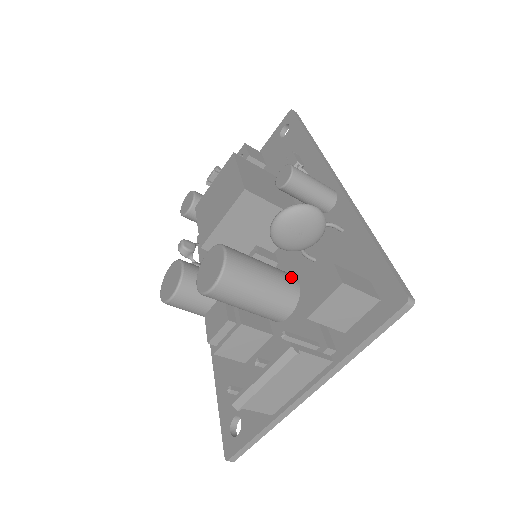
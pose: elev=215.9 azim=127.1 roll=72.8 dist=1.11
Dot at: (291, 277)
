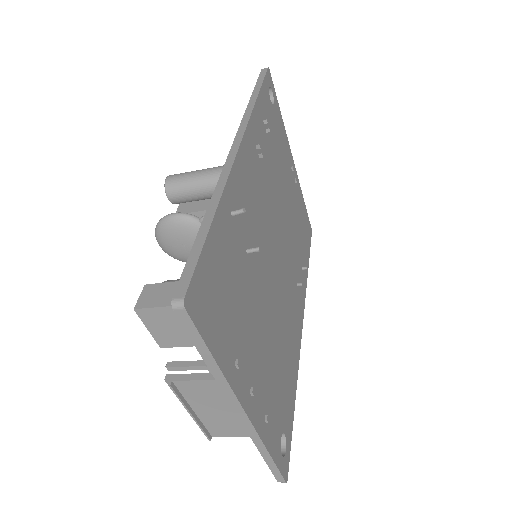
Dot at: occluded
